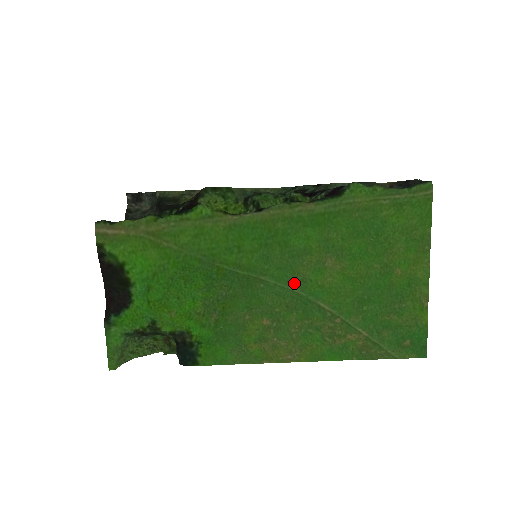
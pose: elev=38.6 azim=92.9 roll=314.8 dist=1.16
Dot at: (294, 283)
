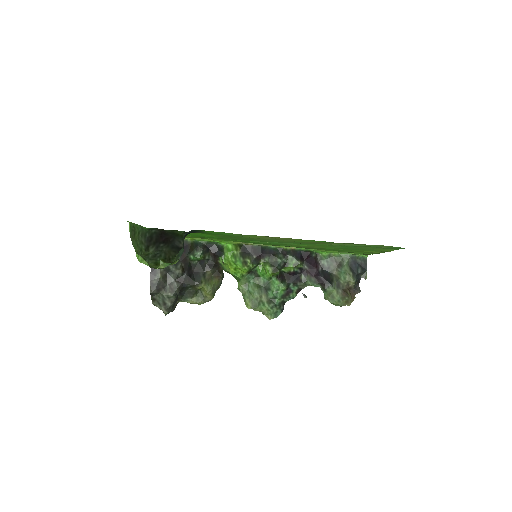
Dot at: occluded
